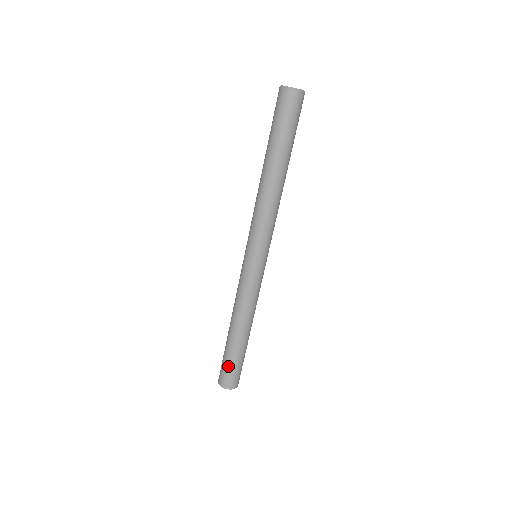
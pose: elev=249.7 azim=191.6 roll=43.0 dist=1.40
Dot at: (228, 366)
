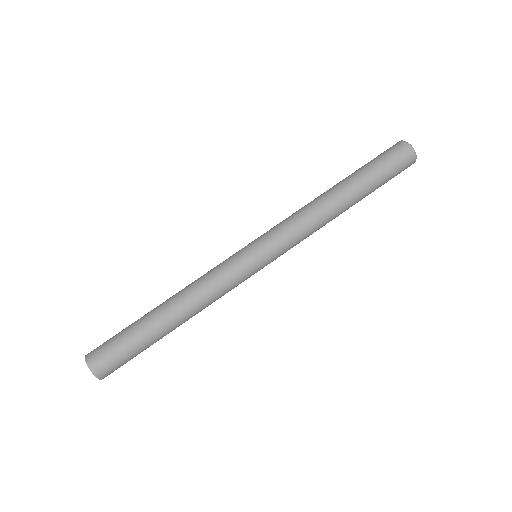
Dot at: (121, 345)
